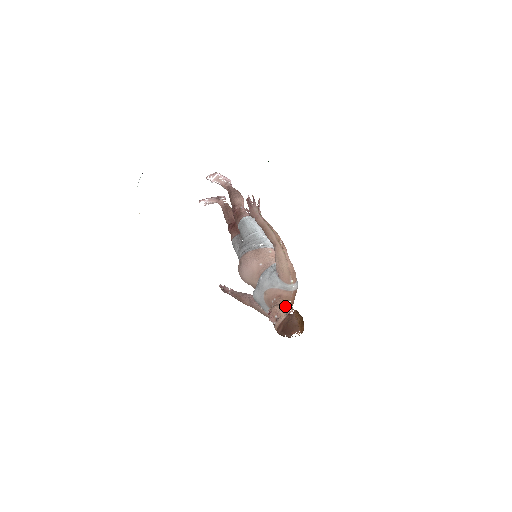
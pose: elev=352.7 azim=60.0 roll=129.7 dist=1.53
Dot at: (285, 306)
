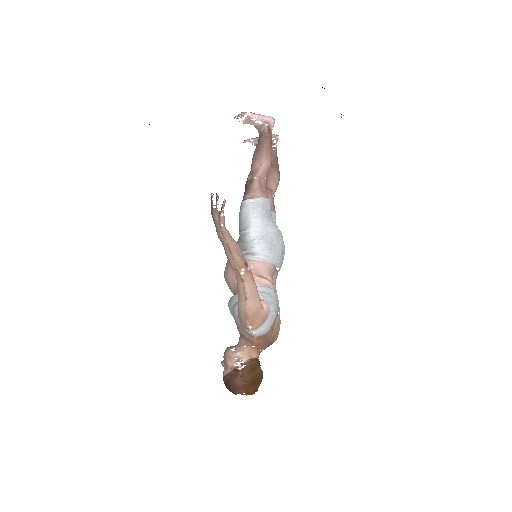
Dot at: (239, 354)
